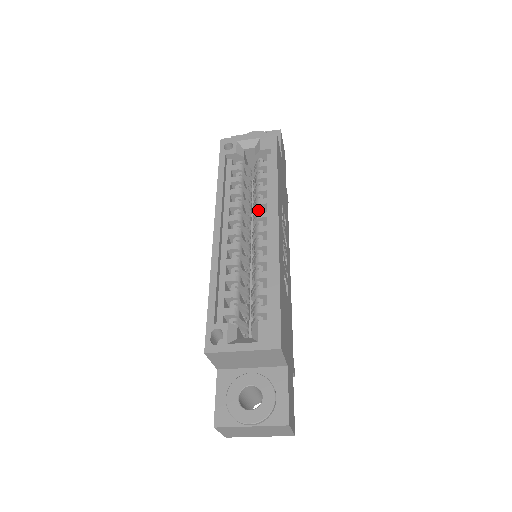
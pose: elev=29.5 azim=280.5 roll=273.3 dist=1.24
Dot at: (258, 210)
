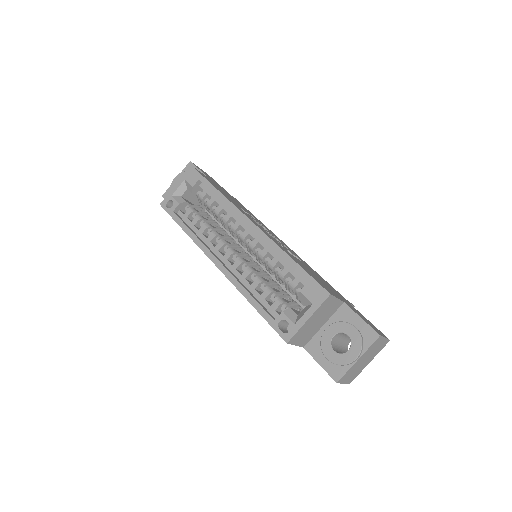
Dot at: (230, 226)
